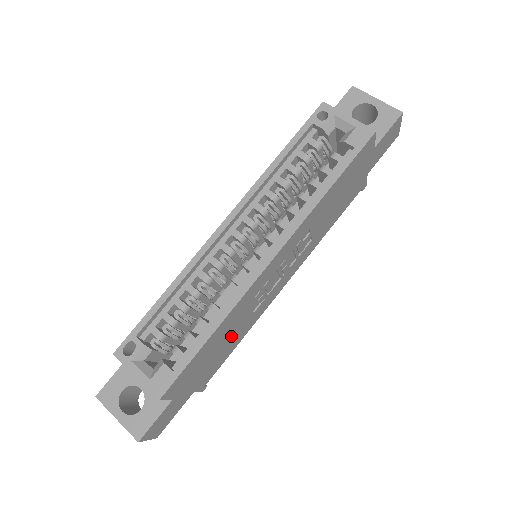
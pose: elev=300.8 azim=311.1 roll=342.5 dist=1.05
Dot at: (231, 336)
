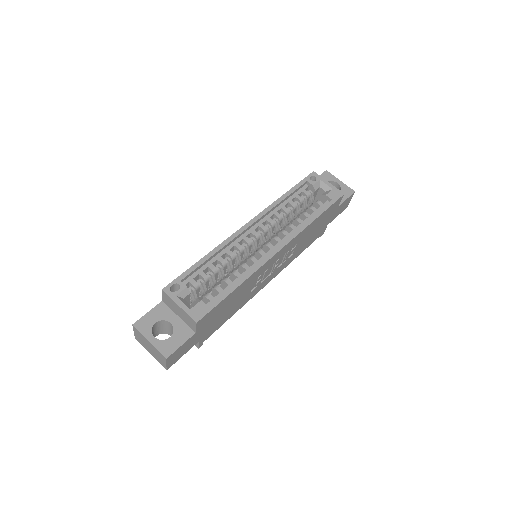
Dot at: (236, 303)
